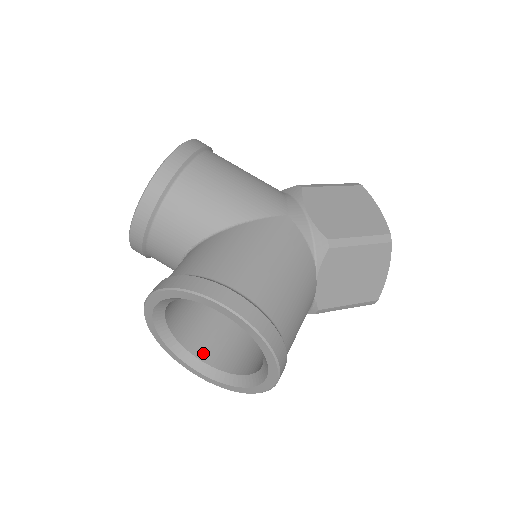
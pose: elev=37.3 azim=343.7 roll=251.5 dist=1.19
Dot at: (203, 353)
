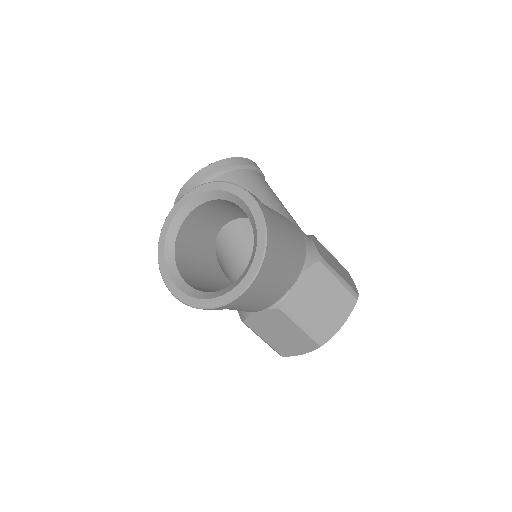
Dot at: (183, 272)
